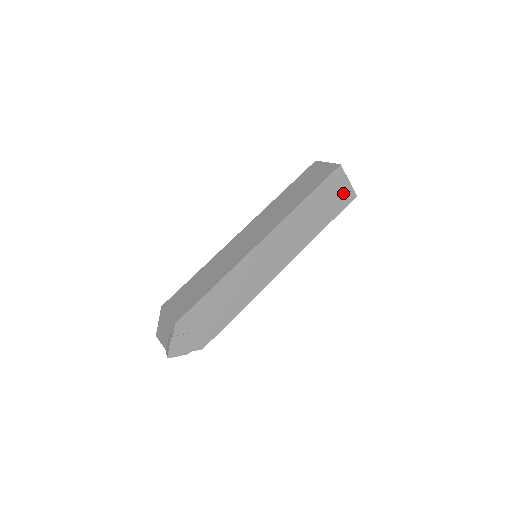
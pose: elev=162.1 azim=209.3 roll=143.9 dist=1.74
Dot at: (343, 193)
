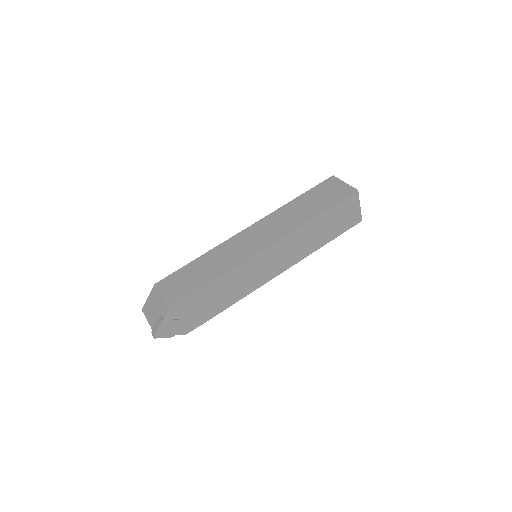
Dot at: (351, 216)
